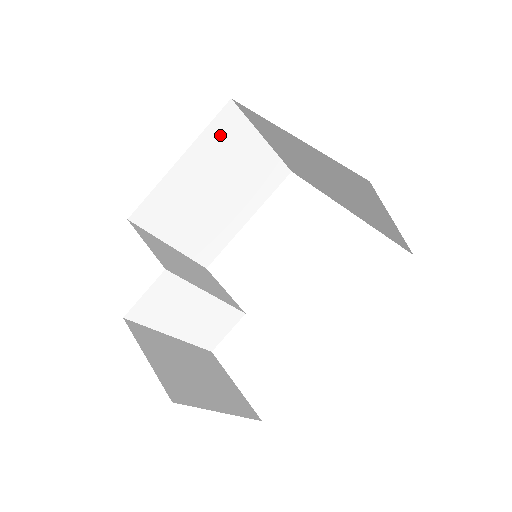
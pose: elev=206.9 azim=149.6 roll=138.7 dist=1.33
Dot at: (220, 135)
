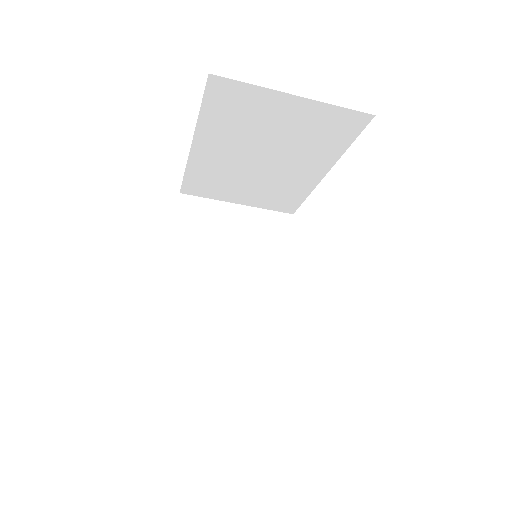
Dot at: (193, 223)
